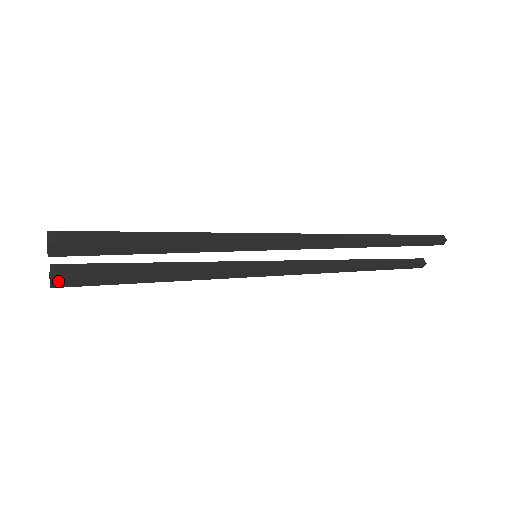
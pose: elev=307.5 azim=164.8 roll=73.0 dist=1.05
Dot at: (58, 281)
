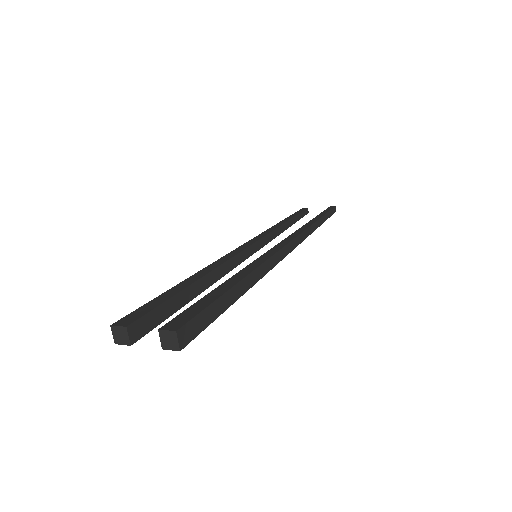
Dot at: (131, 340)
